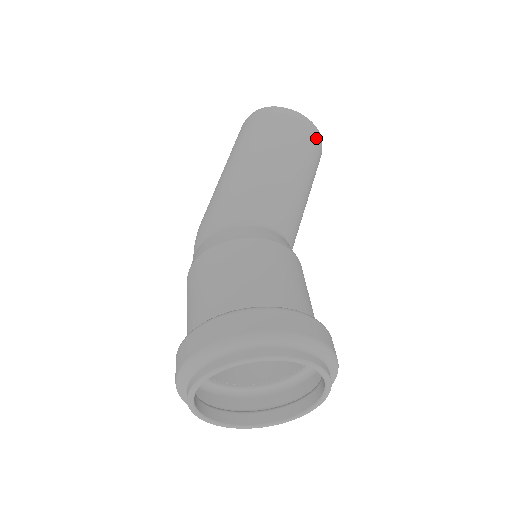
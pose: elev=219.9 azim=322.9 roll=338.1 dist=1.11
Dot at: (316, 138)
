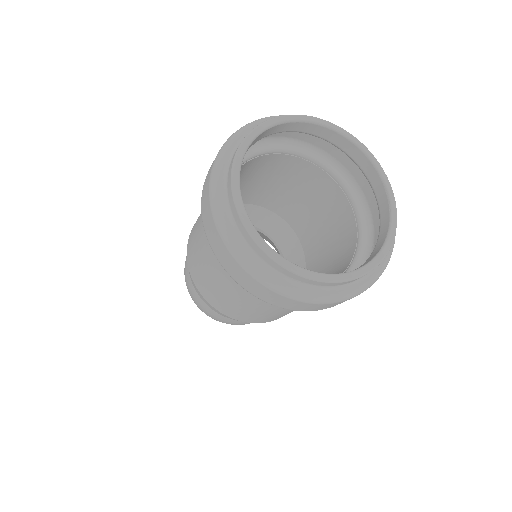
Dot at: occluded
